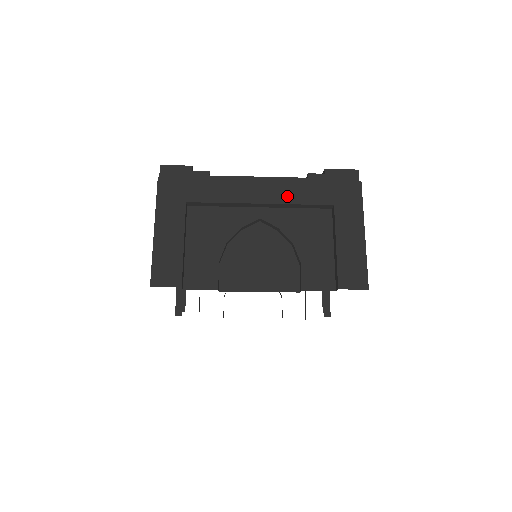
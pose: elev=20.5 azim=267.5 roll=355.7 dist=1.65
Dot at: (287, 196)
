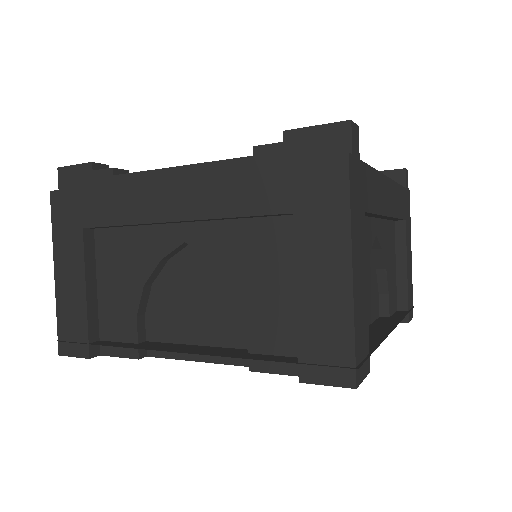
Dot at: (212, 203)
